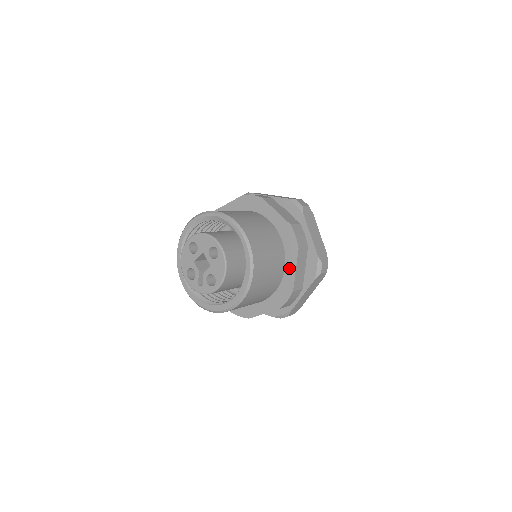
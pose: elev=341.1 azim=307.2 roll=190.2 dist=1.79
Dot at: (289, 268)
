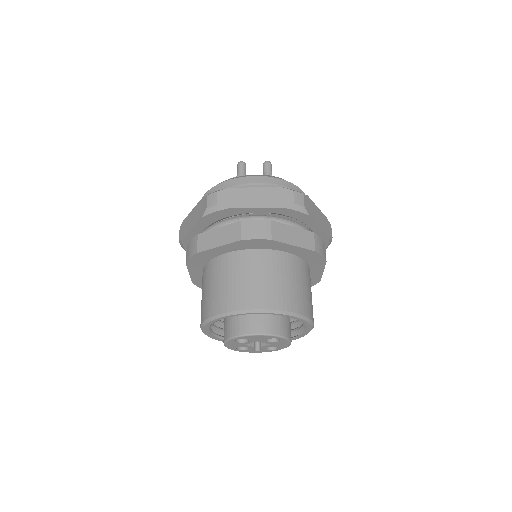
Dot at: (315, 272)
